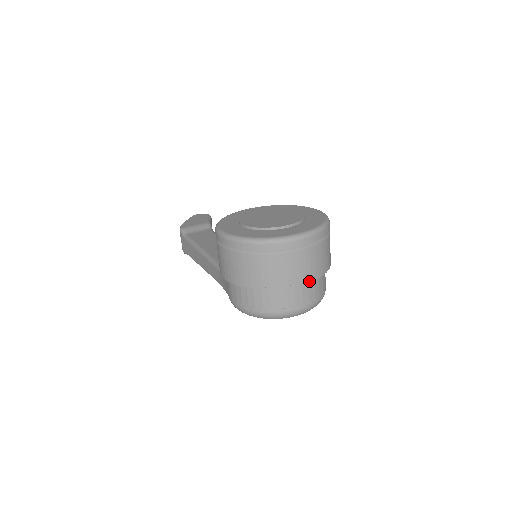
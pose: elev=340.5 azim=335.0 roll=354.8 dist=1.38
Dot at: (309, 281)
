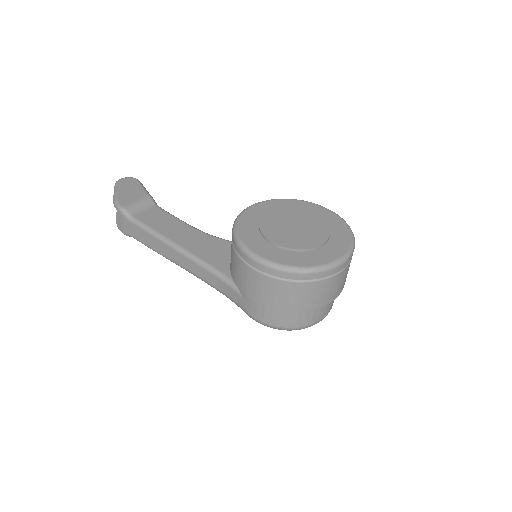
Dot at: (340, 292)
